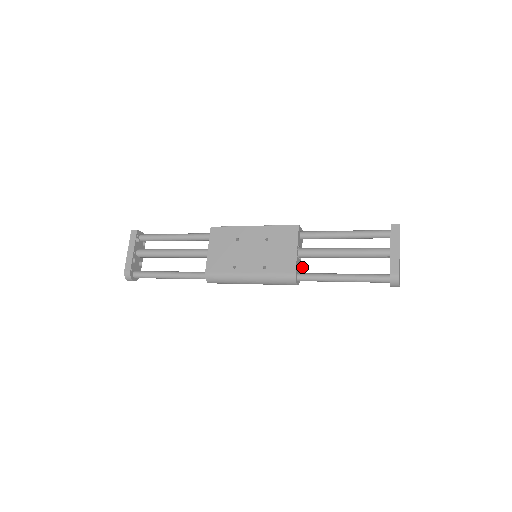
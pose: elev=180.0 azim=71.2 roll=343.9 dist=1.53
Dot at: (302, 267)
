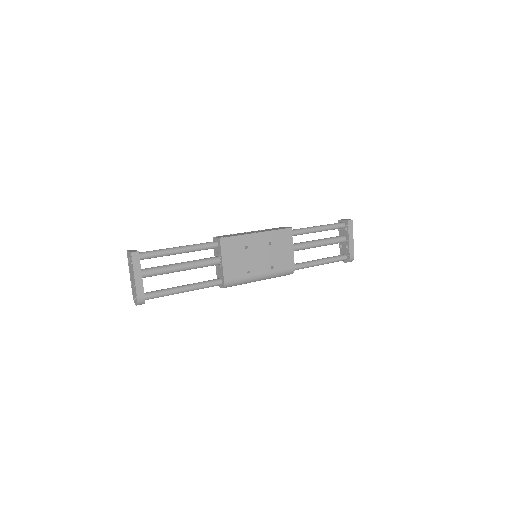
Dot at: occluded
